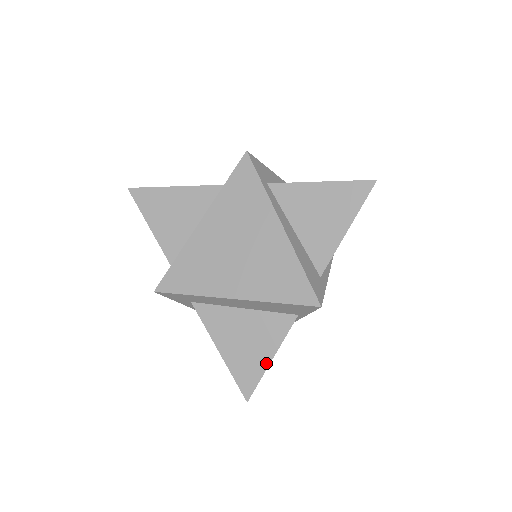
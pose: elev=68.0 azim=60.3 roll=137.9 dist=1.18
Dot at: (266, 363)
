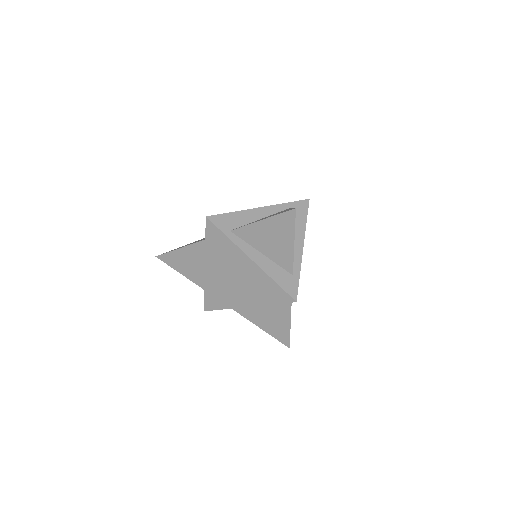
Dot at: (288, 327)
